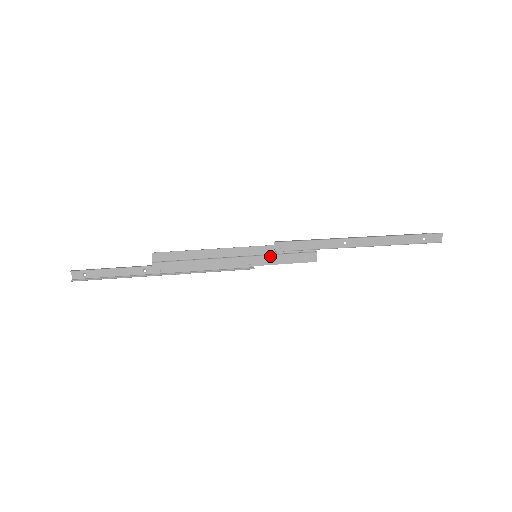
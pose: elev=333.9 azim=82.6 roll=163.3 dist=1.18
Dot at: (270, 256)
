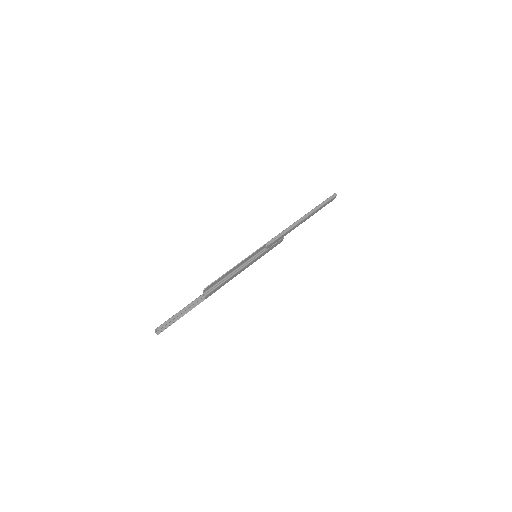
Dot at: (264, 253)
